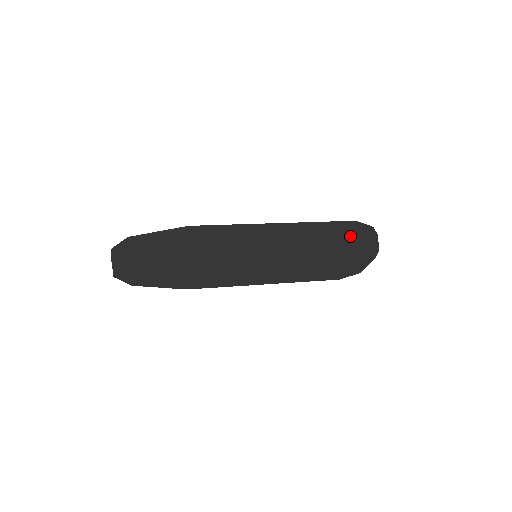
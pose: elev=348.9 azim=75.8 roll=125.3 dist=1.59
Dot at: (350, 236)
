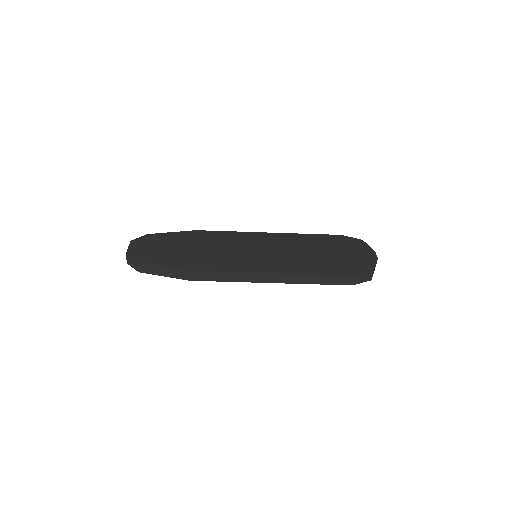
Dot at: (336, 239)
